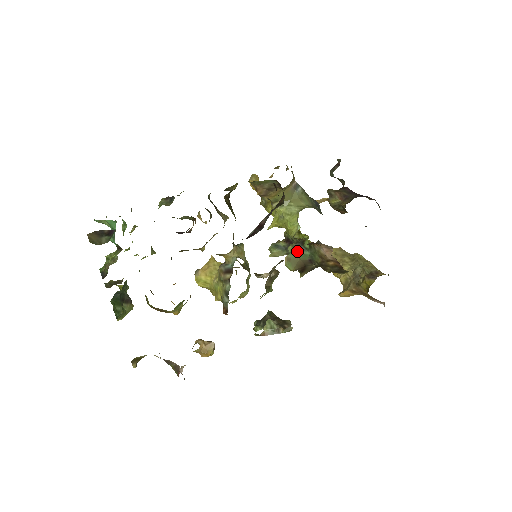
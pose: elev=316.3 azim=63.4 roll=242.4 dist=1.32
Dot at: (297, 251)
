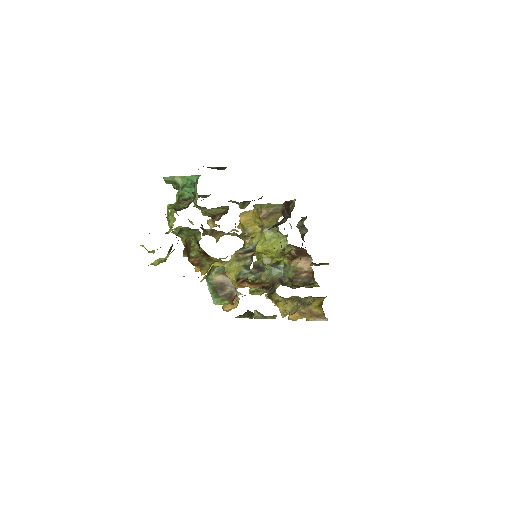
Dot at: (273, 269)
